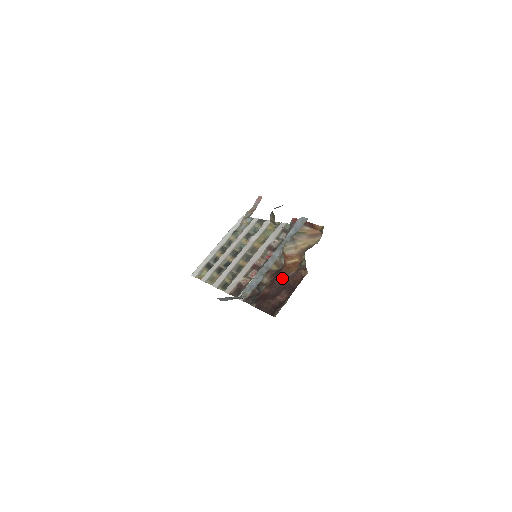
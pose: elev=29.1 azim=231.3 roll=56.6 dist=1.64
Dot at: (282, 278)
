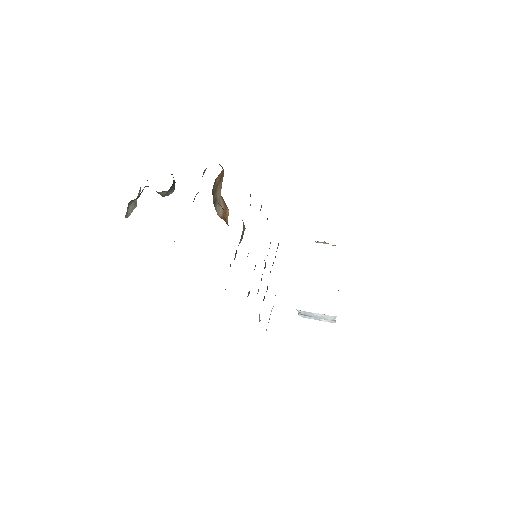
Dot at: occluded
